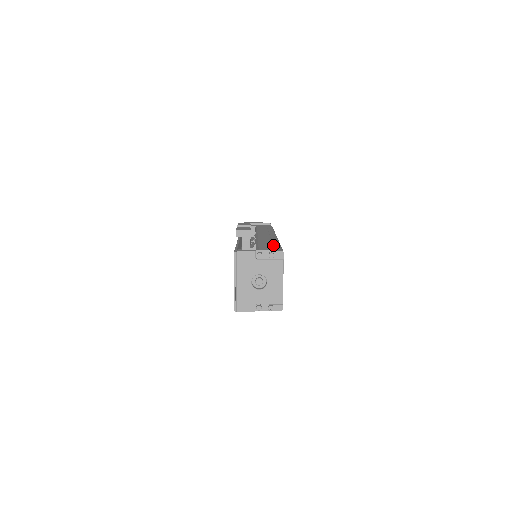
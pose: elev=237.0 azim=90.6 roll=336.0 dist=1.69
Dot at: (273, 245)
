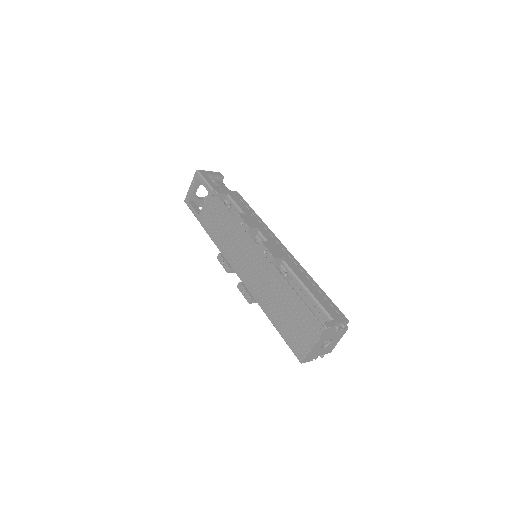
Dot at: (328, 300)
